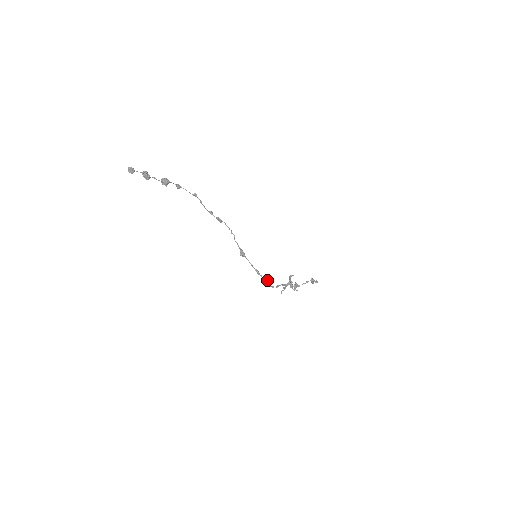
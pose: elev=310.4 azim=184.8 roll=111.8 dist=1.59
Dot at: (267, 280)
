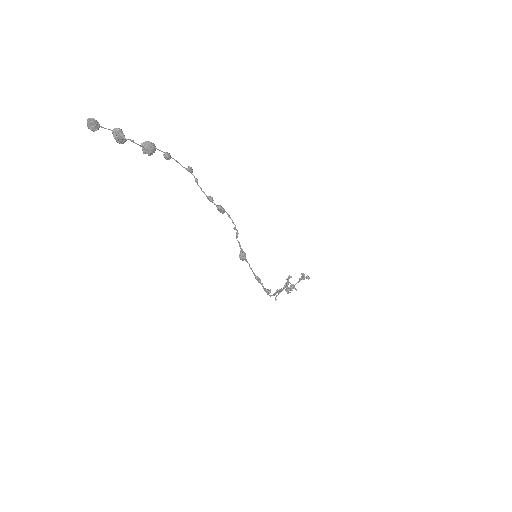
Dot at: (268, 289)
